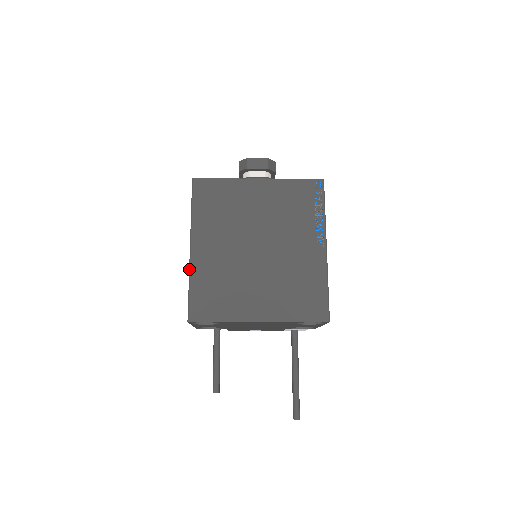
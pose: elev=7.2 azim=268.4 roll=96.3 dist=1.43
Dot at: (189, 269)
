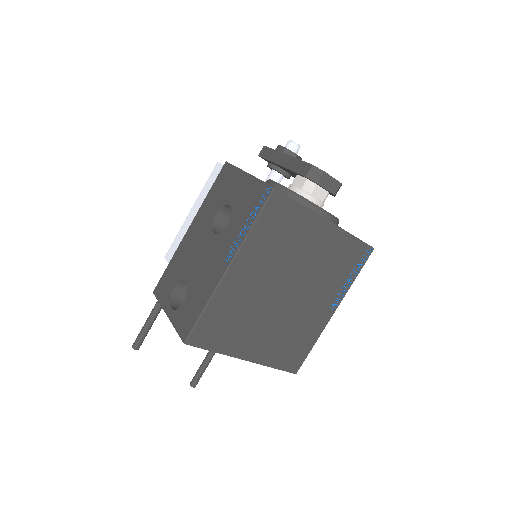
Dot at: (214, 290)
